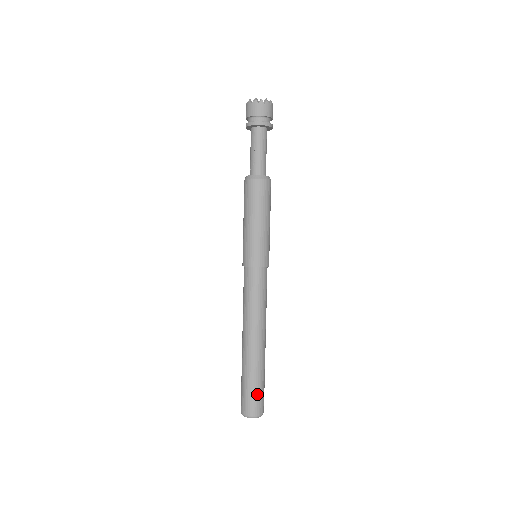
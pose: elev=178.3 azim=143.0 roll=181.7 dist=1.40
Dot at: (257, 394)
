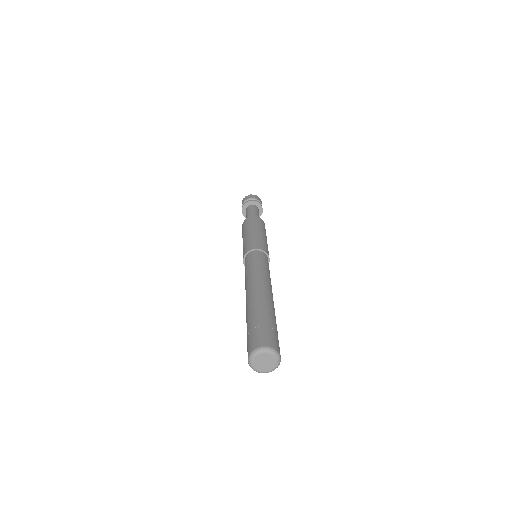
Dot at: (258, 328)
